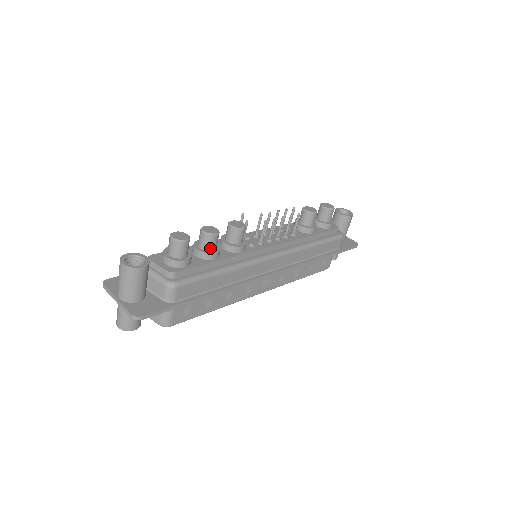
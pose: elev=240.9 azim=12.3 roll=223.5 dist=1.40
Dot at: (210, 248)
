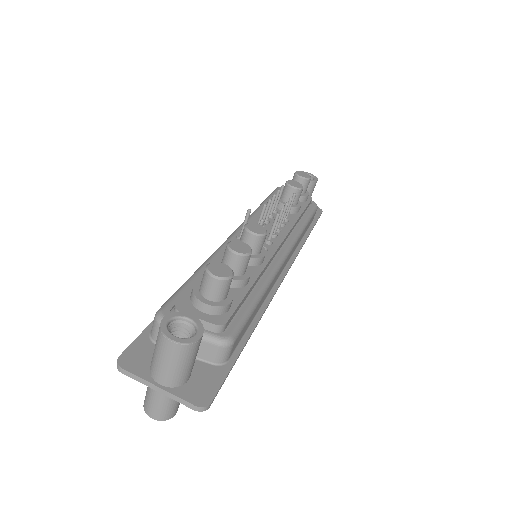
Dot at: (243, 272)
